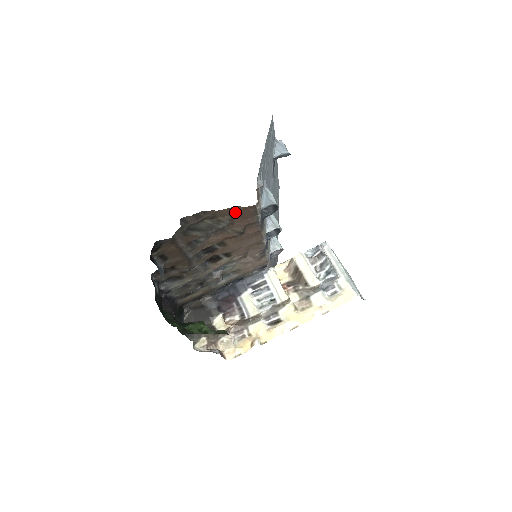
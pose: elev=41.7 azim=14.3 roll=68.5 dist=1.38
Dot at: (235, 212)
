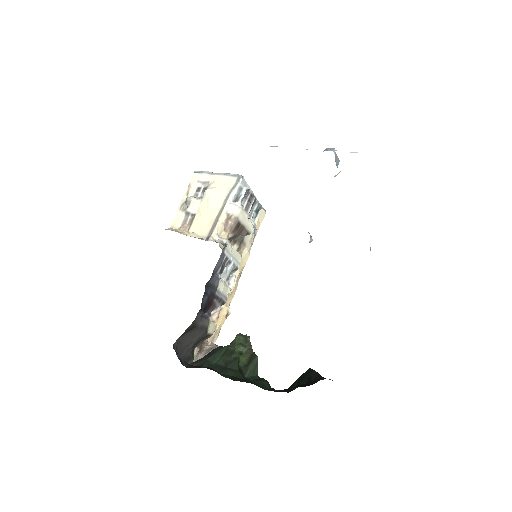
Dot at: occluded
